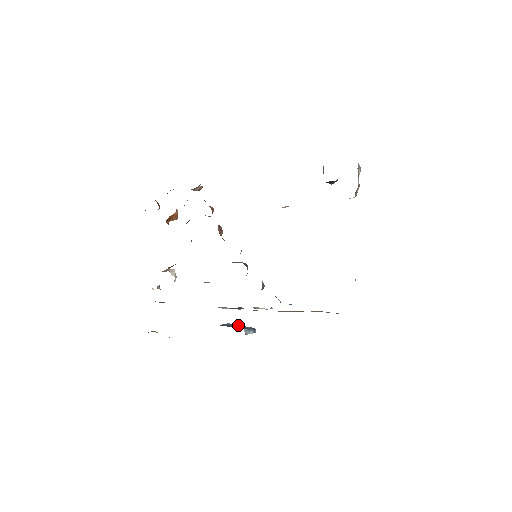
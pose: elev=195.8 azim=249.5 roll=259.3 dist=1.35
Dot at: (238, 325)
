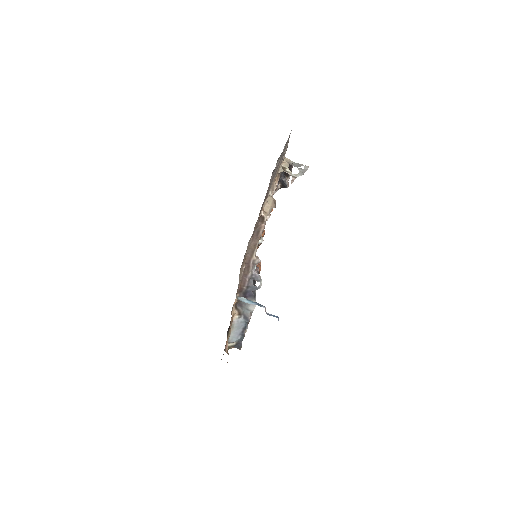
Dot at: occluded
